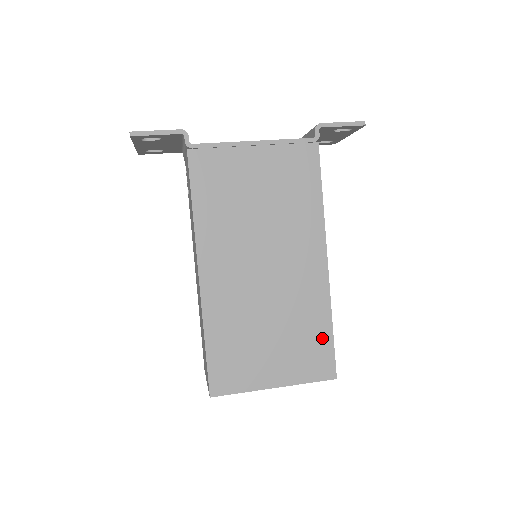
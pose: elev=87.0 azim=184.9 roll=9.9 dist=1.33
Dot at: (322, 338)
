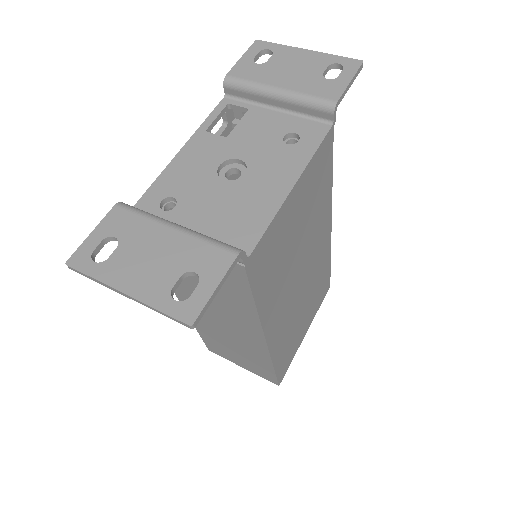
Dot at: (326, 276)
